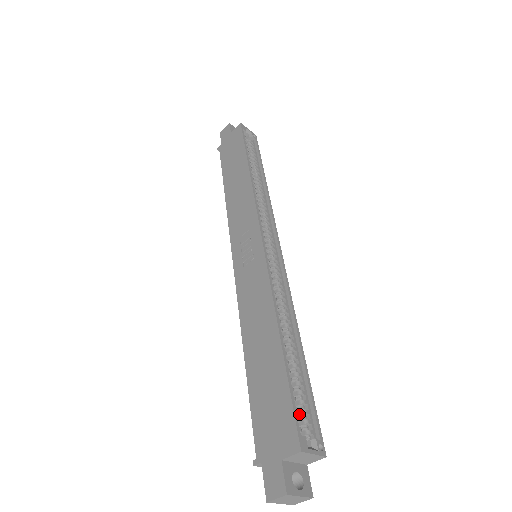
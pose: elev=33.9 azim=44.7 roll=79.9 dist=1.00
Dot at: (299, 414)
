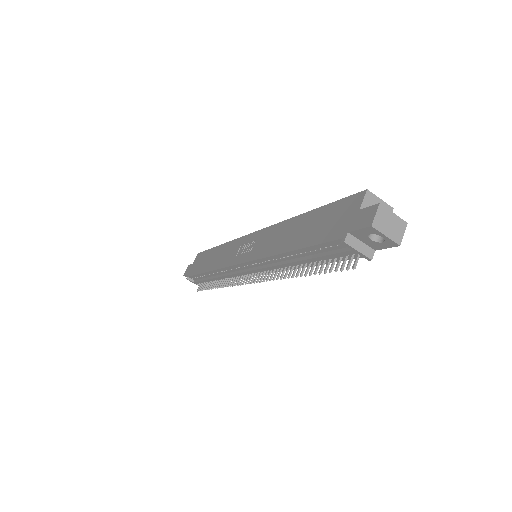
Dot at: occluded
